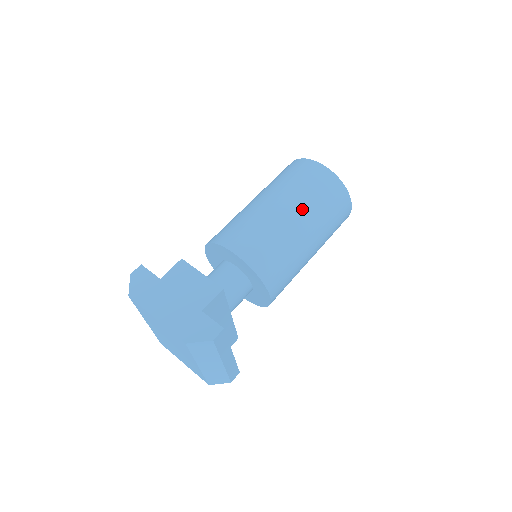
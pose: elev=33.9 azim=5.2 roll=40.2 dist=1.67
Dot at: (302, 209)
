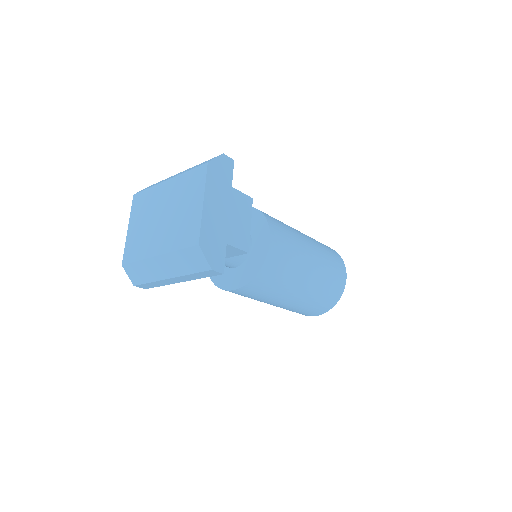
Dot at: (315, 282)
